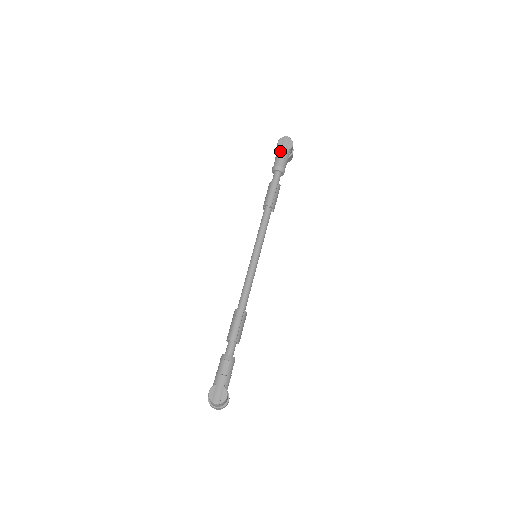
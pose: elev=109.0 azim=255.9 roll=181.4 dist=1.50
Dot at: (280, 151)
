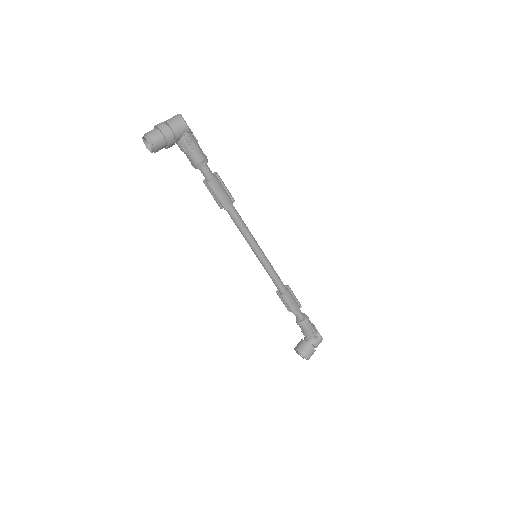
Dot at: occluded
